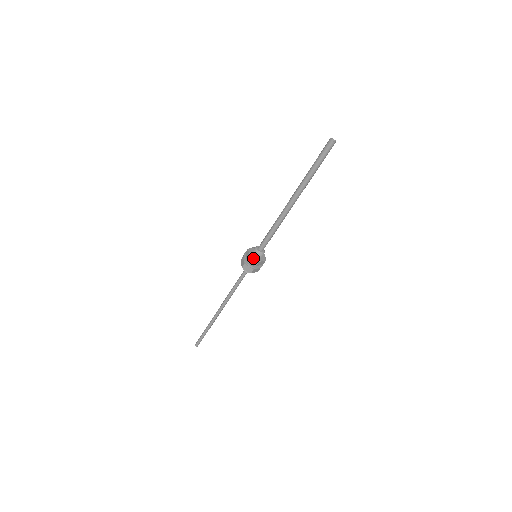
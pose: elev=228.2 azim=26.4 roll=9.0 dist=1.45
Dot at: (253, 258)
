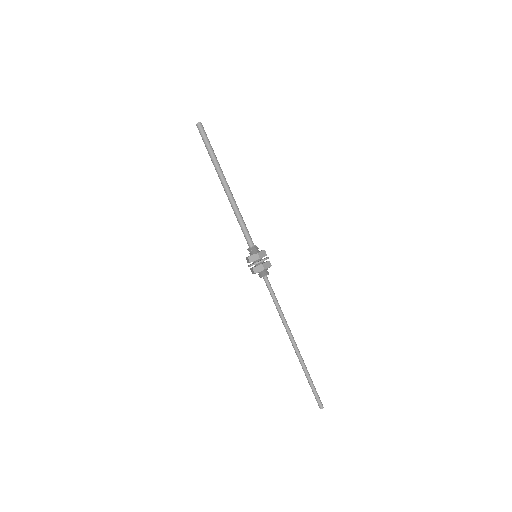
Dot at: (246, 257)
